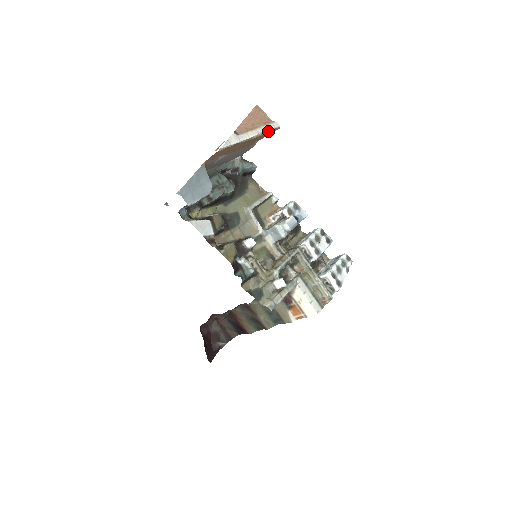
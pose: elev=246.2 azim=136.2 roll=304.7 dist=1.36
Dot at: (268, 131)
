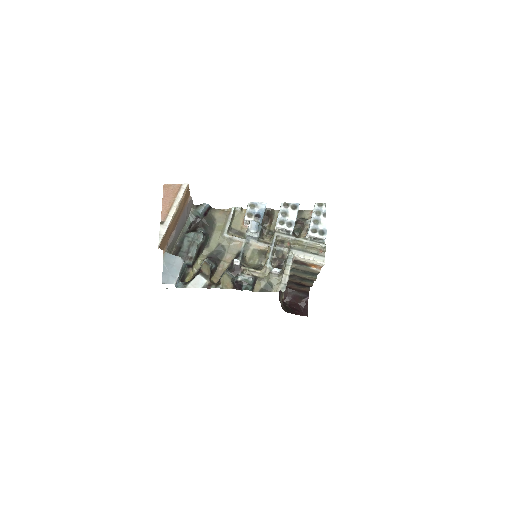
Dot at: (182, 197)
